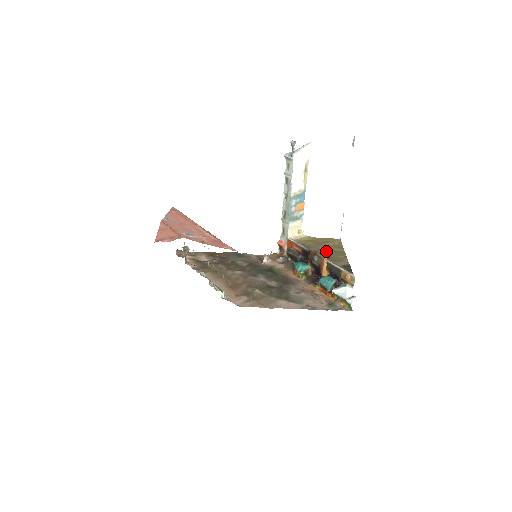
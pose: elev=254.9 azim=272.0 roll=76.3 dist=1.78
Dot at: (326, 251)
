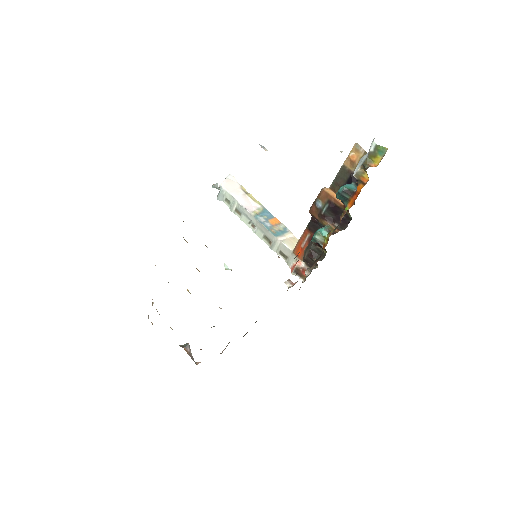
Dot at: occluded
